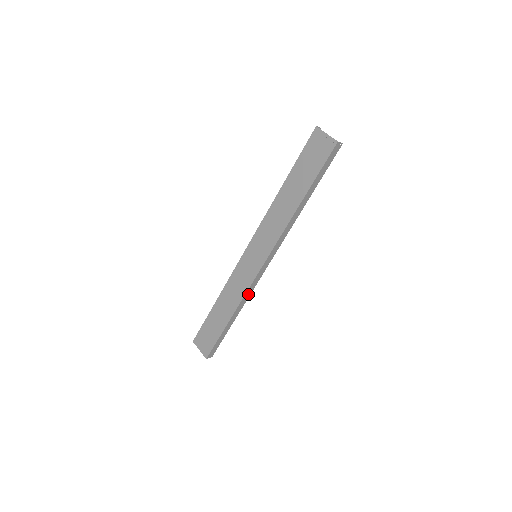
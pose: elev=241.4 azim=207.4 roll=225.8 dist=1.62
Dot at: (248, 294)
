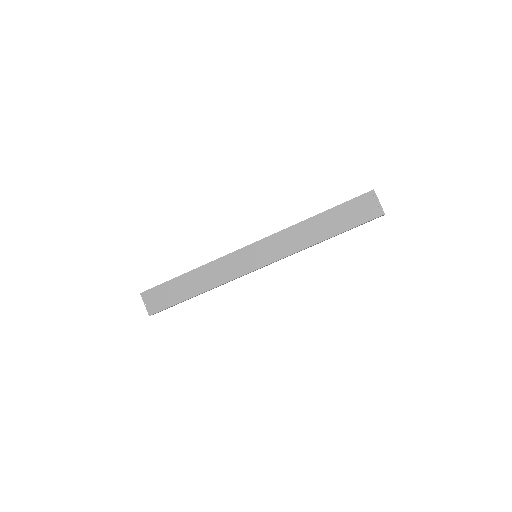
Dot at: occluded
